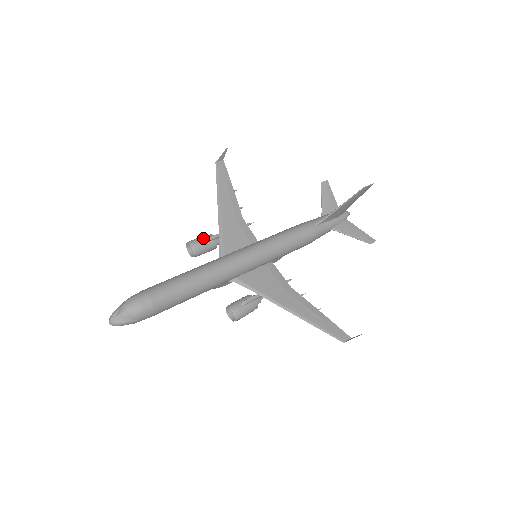
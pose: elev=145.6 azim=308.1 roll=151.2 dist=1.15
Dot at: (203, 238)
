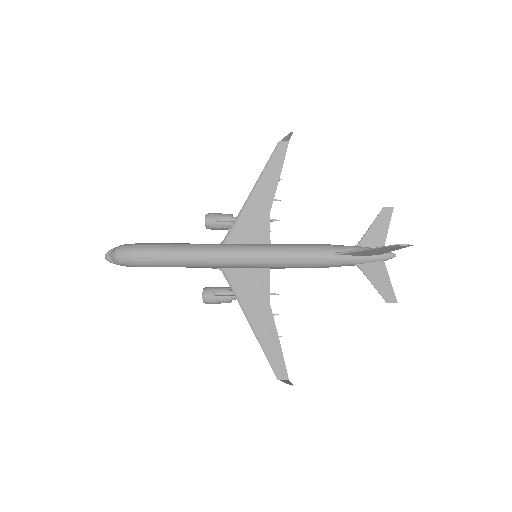
Dot at: (220, 216)
